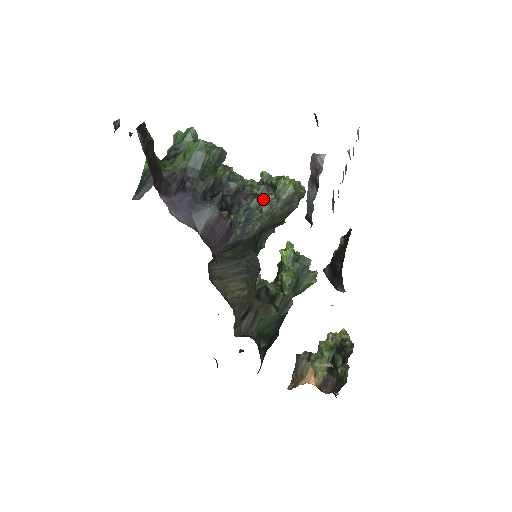
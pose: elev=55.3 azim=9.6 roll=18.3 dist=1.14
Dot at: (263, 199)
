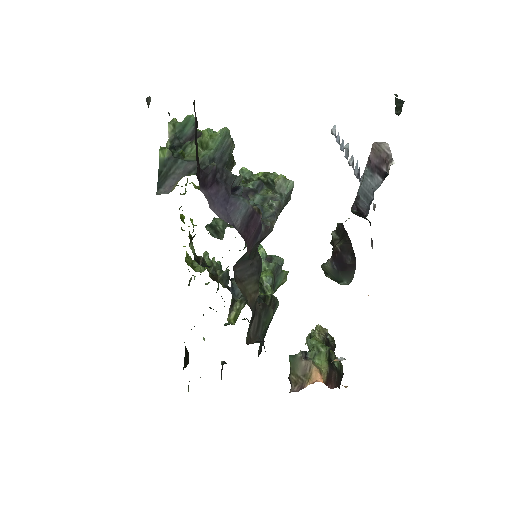
Dot at: (264, 195)
